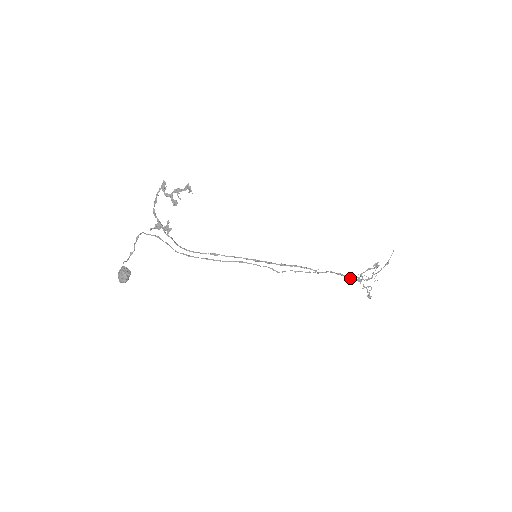
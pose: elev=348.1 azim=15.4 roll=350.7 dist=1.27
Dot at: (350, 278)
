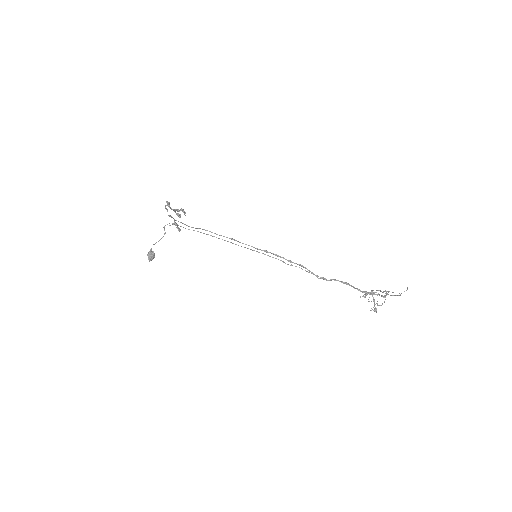
Dot at: (358, 290)
